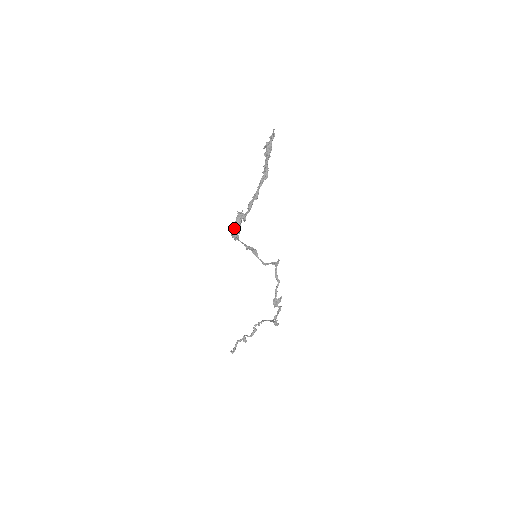
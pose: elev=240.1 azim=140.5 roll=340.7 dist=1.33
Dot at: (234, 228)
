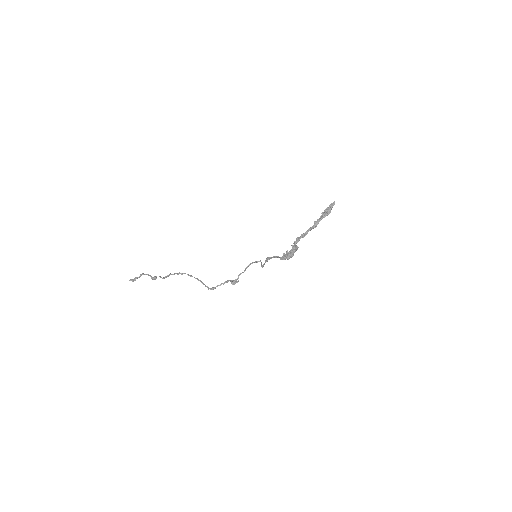
Dot at: (291, 256)
